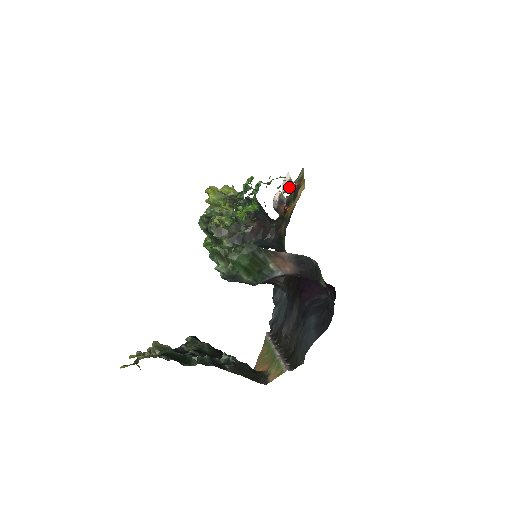
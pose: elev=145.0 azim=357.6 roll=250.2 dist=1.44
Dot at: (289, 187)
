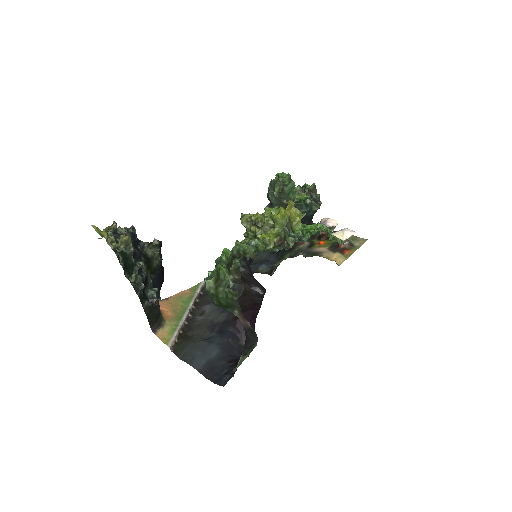
Dot at: occluded
